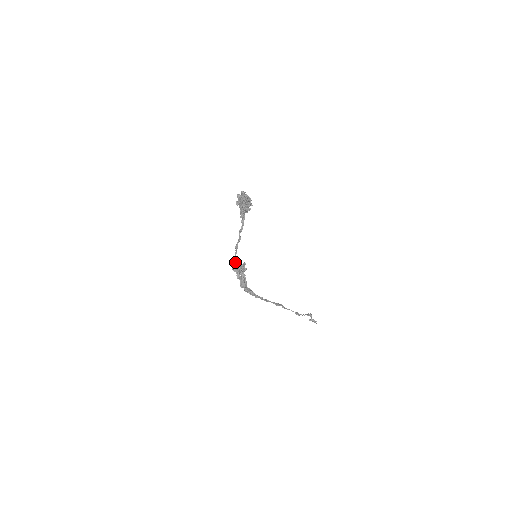
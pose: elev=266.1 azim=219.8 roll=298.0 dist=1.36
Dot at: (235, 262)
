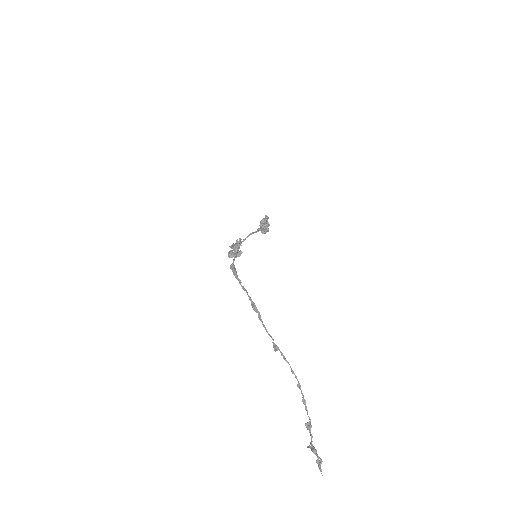
Dot at: occluded
